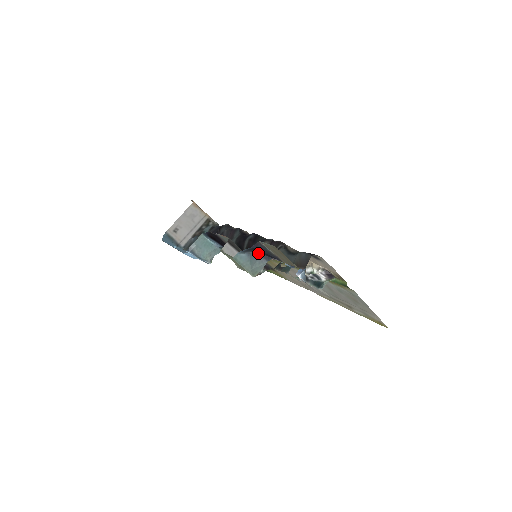
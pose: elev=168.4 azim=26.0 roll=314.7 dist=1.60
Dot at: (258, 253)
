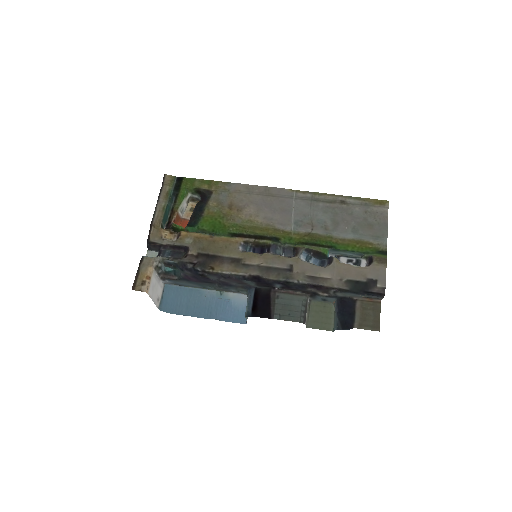
Dot at: (337, 313)
